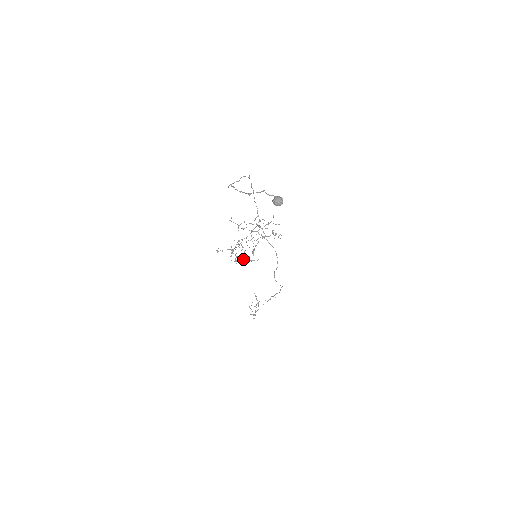
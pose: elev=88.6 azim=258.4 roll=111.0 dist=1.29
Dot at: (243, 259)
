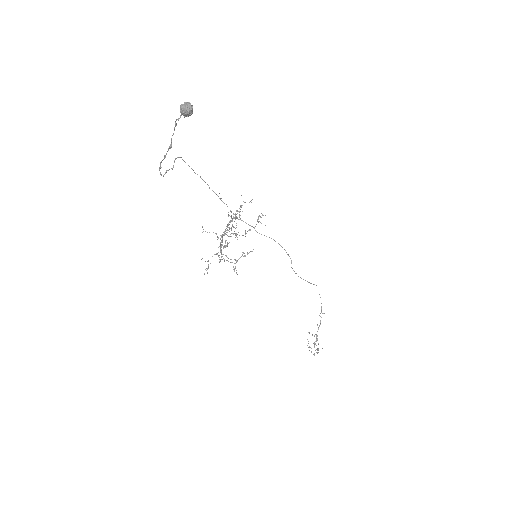
Dot at: (238, 259)
